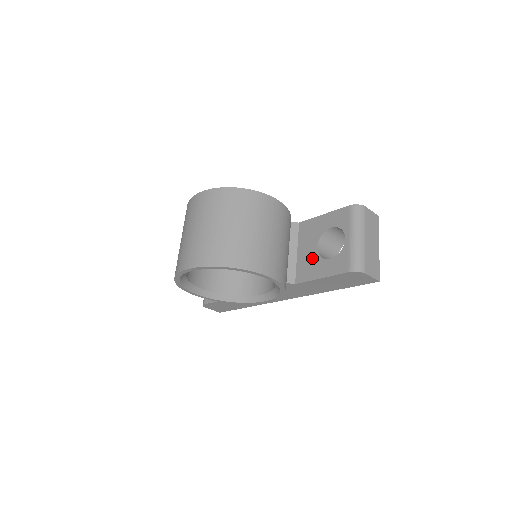
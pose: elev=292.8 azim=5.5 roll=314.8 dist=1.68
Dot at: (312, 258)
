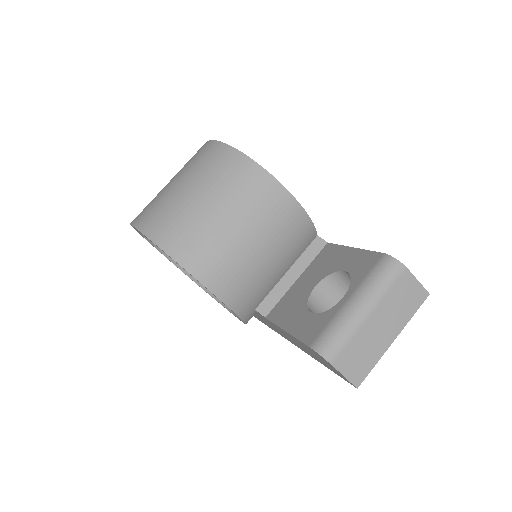
Dot at: (300, 297)
